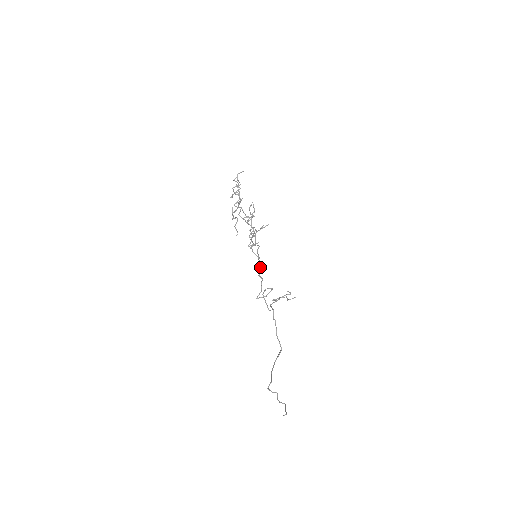
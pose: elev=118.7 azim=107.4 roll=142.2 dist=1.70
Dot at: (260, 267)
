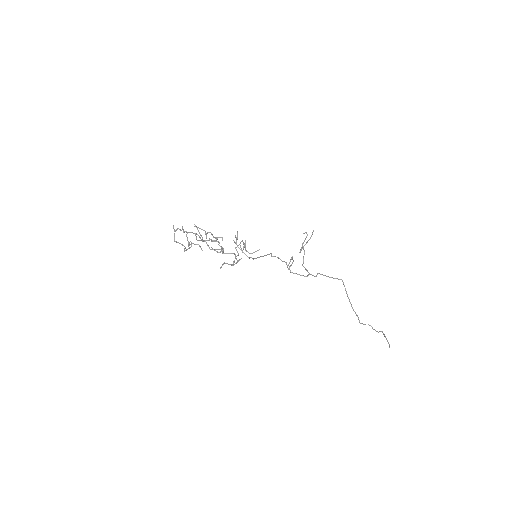
Dot at: occluded
